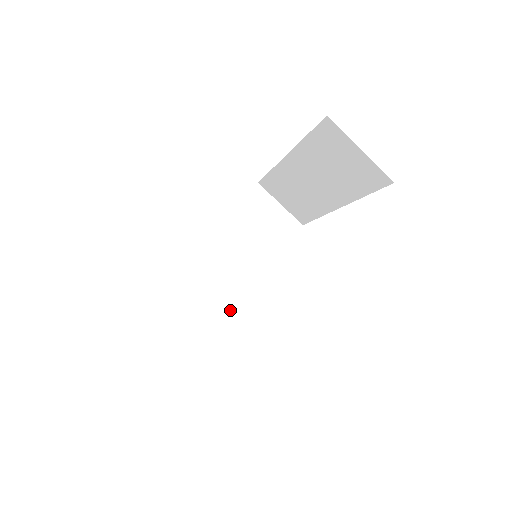
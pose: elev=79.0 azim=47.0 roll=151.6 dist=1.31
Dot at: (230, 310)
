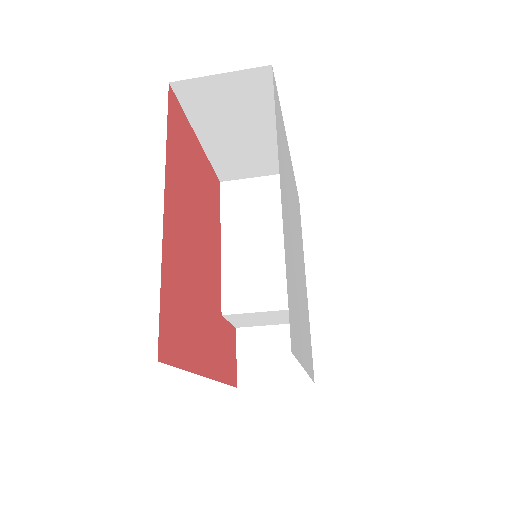
Dot at: (278, 314)
